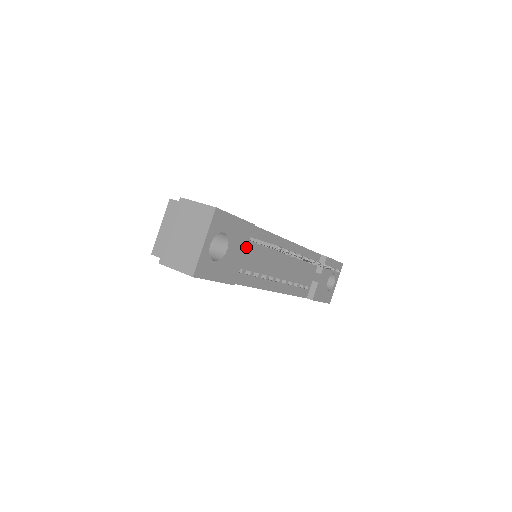
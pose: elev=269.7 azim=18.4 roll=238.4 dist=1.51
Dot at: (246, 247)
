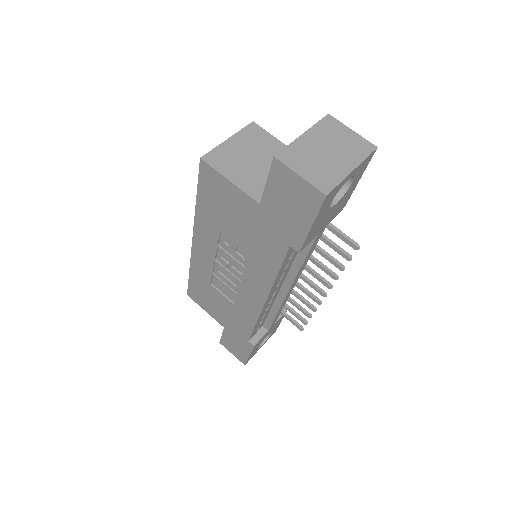
Dot at: (329, 222)
